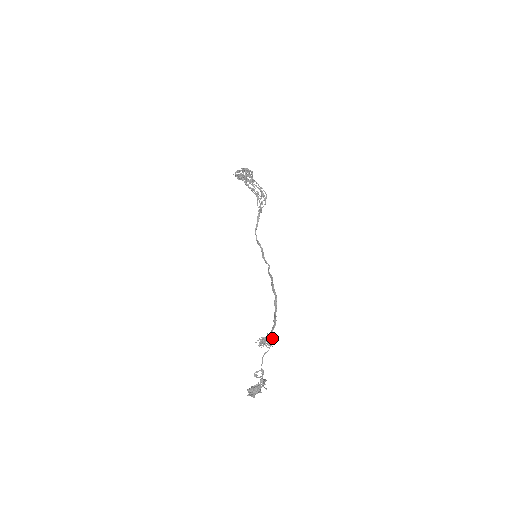
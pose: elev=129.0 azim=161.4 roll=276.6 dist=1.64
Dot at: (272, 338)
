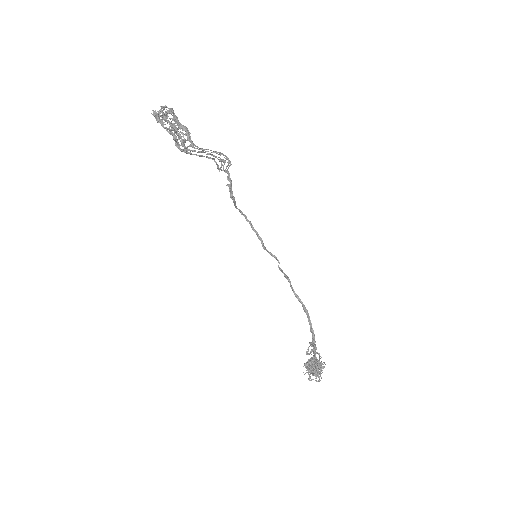
Dot at: (318, 360)
